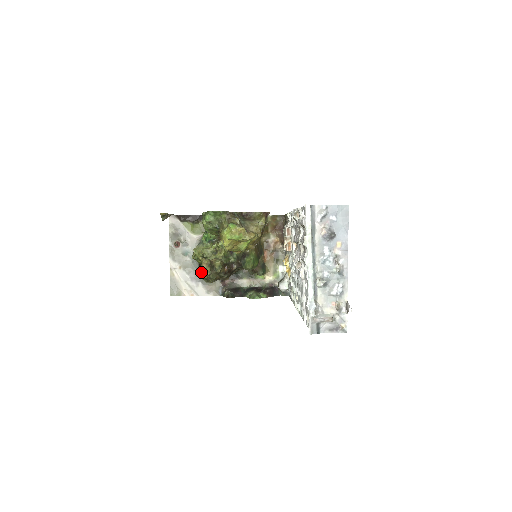
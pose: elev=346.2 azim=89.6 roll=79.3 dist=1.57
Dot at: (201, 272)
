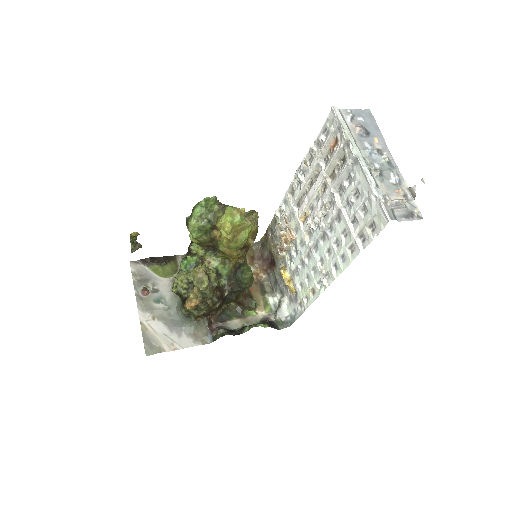
Dot at: (190, 299)
